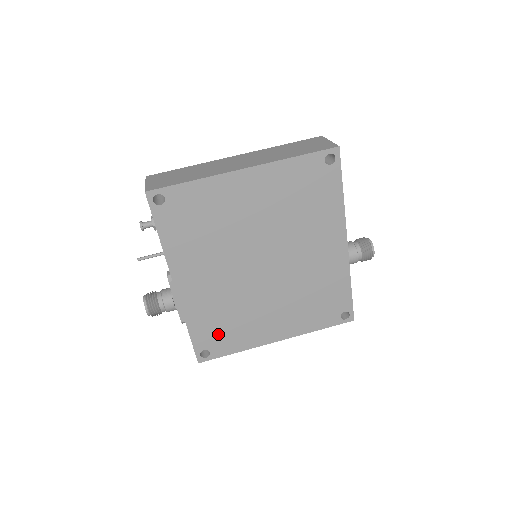
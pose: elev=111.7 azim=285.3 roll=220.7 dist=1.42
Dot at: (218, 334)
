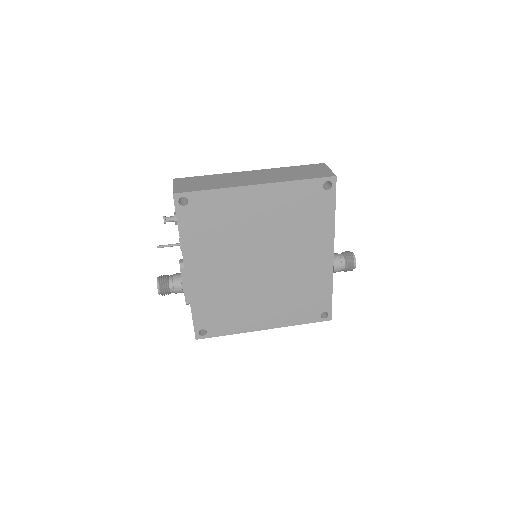
Dot at: (216, 317)
